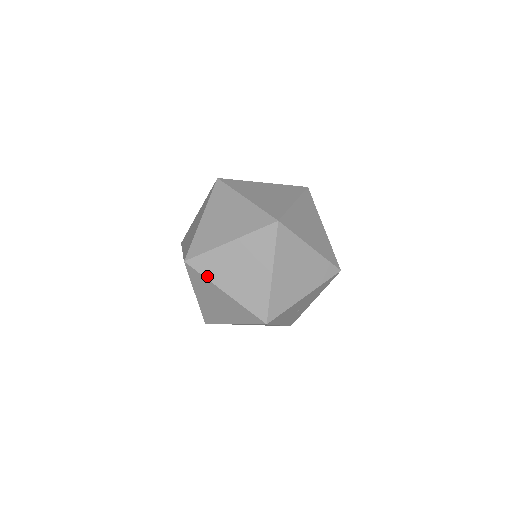
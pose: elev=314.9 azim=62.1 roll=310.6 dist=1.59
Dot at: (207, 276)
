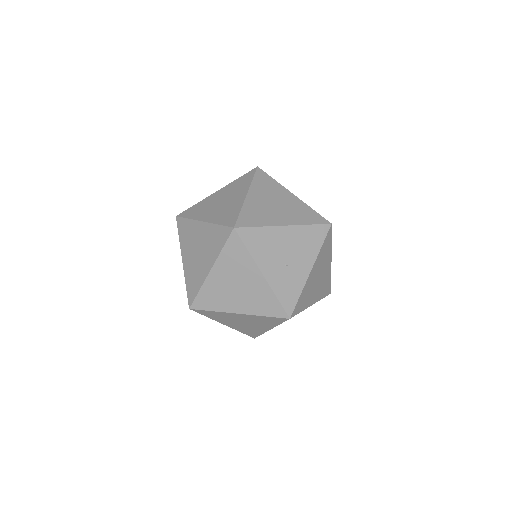
Dot at: (191, 217)
